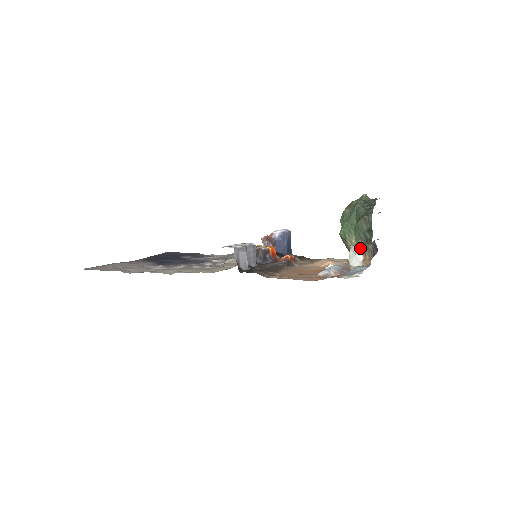
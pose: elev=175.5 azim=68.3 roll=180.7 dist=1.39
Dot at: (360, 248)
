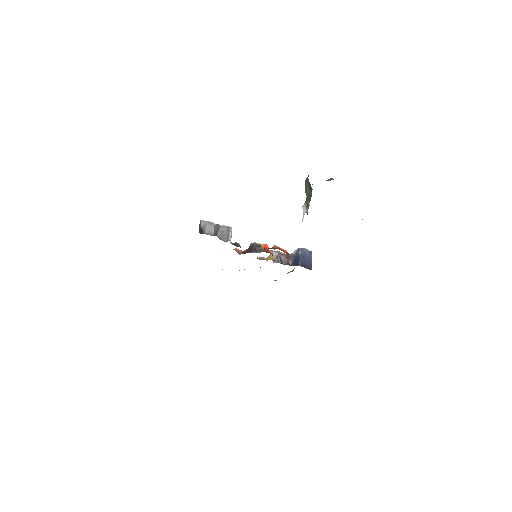
Dot at: (304, 204)
